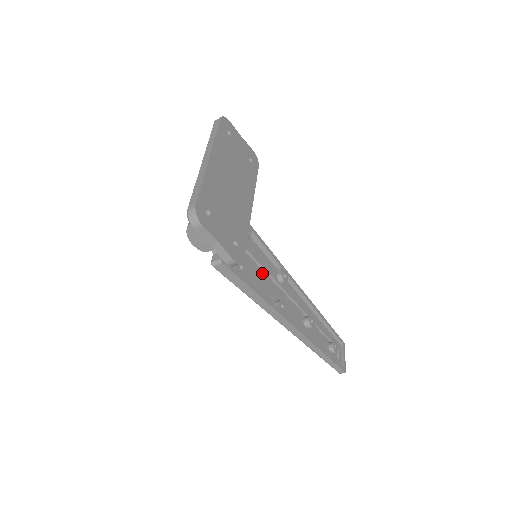
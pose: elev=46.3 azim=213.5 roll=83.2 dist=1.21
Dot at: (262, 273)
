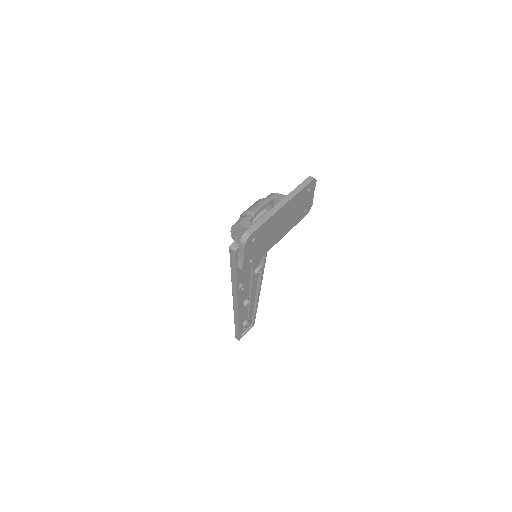
Dot at: occluded
